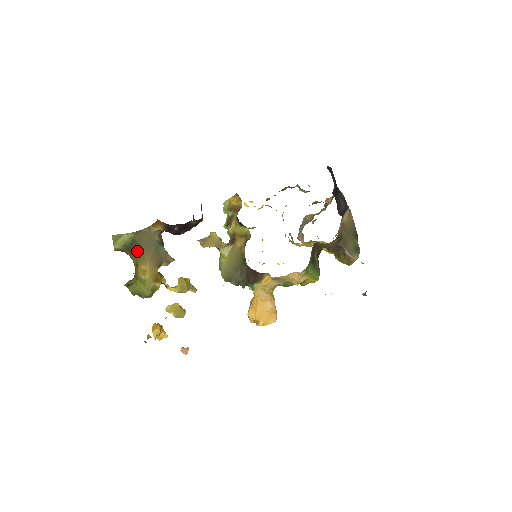
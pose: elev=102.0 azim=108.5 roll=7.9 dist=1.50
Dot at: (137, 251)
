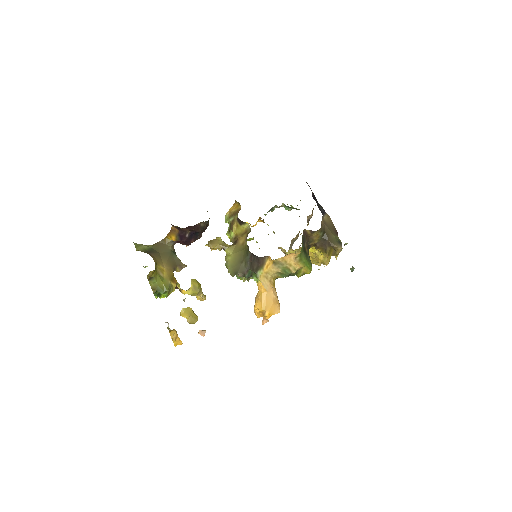
Dot at: (155, 255)
